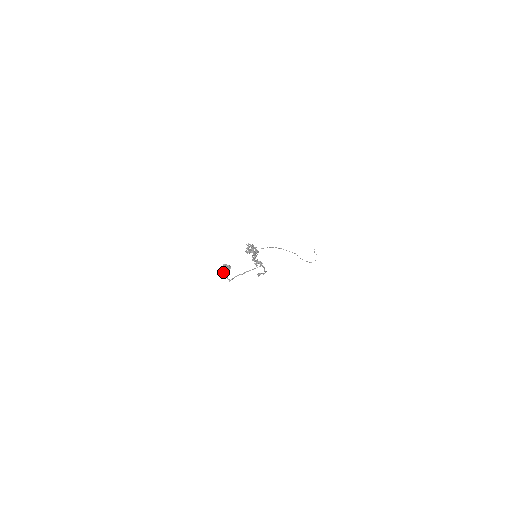
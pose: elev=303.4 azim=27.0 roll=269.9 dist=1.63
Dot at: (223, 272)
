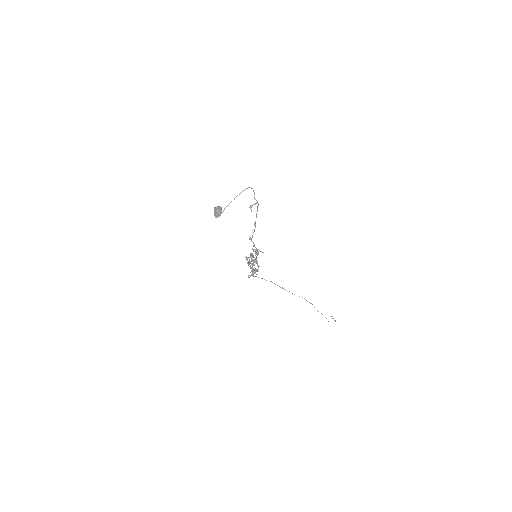
Dot at: (215, 214)
